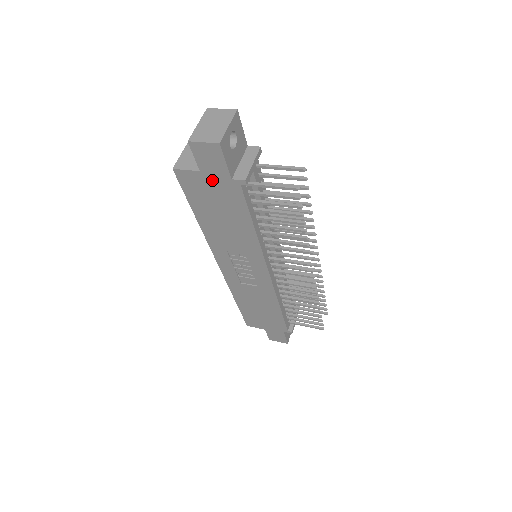
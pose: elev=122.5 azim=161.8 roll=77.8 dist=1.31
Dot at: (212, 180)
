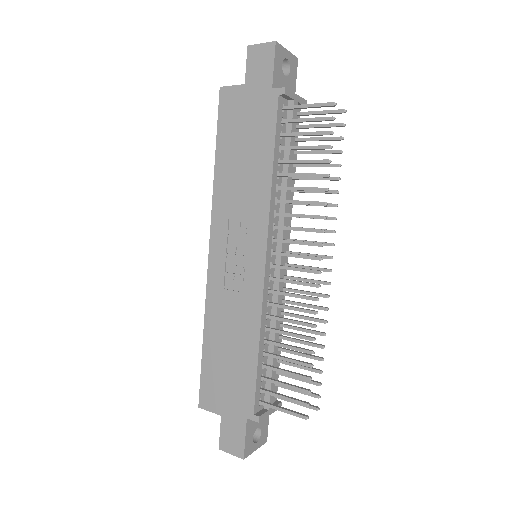
Dot at: (252, 95)
